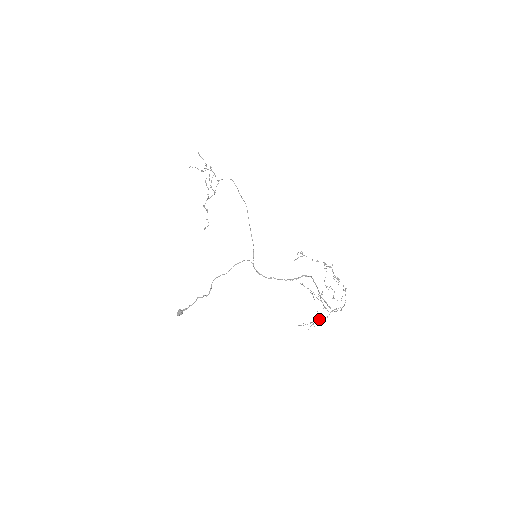
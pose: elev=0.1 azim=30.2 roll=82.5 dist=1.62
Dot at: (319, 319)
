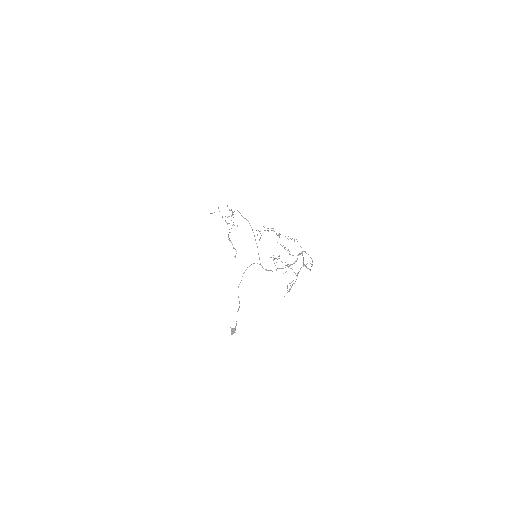
Dot at: occluded
